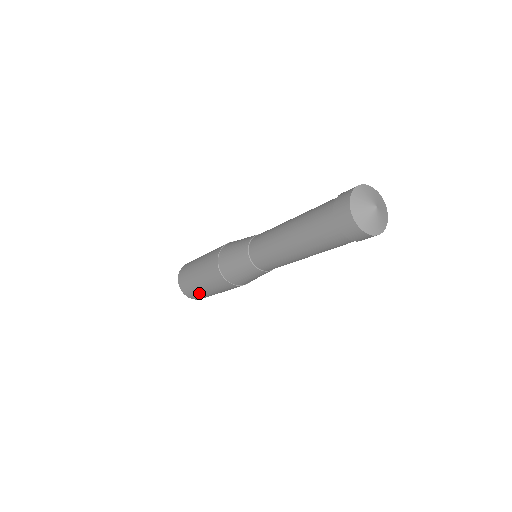
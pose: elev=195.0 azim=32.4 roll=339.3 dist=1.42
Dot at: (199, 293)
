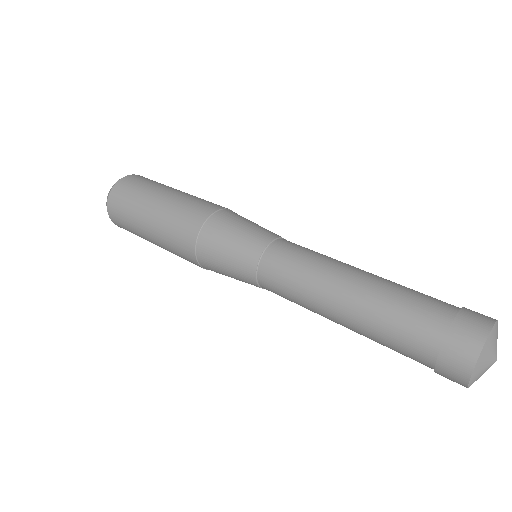
Dot at: (137, 234)
